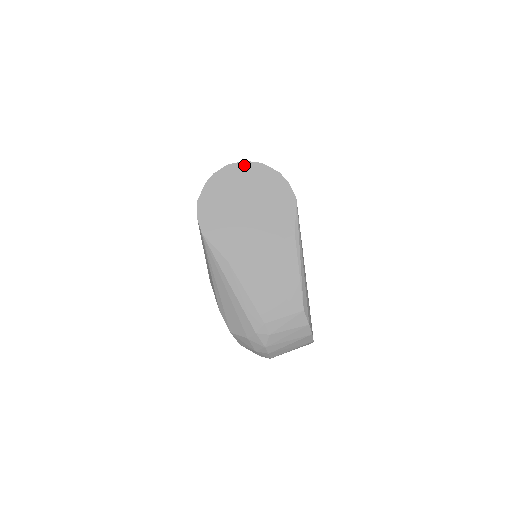
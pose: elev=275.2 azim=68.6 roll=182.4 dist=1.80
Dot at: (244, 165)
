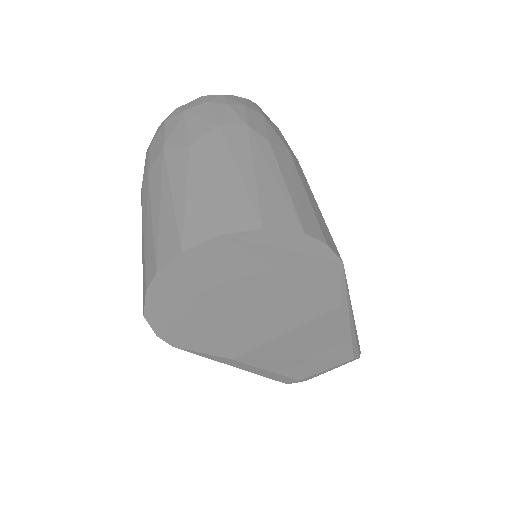
Dot at: (220, 243)
